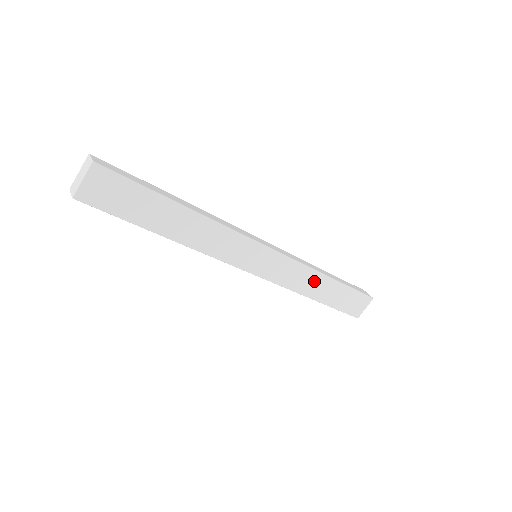
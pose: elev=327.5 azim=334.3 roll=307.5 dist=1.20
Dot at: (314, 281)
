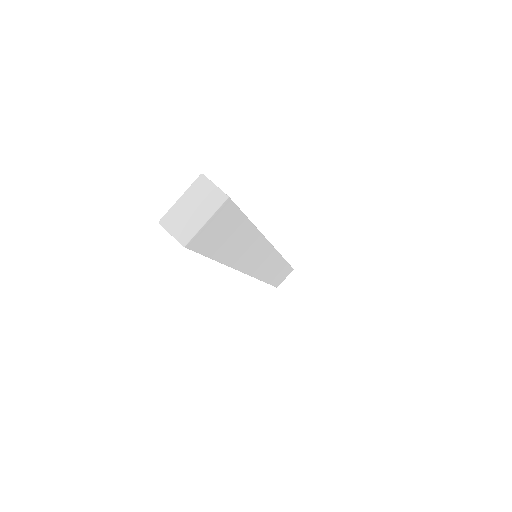
Dot at: (278, 268)
